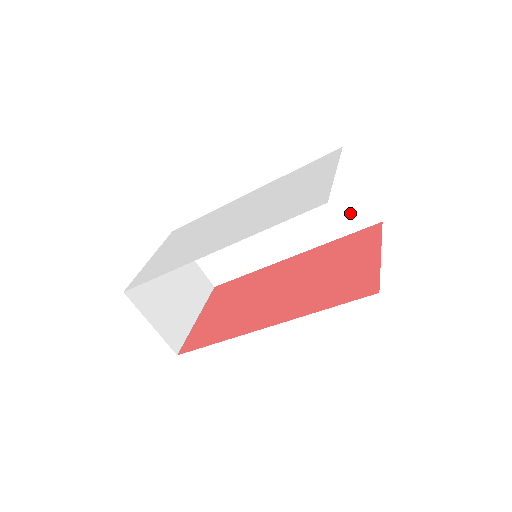
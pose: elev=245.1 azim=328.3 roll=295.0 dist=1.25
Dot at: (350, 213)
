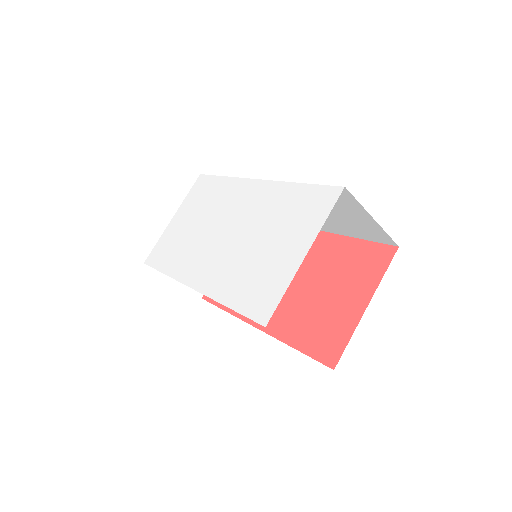
Dot at: (363, 229)
